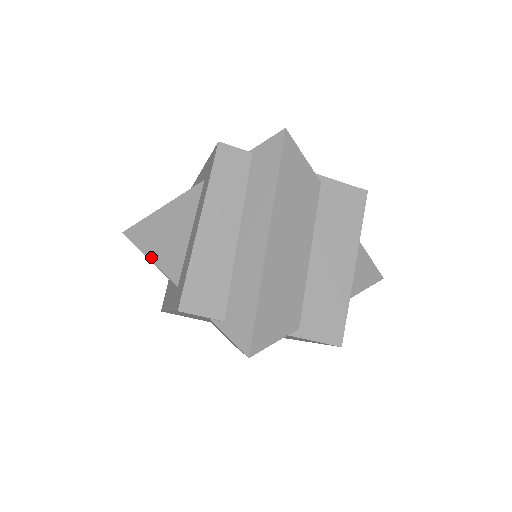
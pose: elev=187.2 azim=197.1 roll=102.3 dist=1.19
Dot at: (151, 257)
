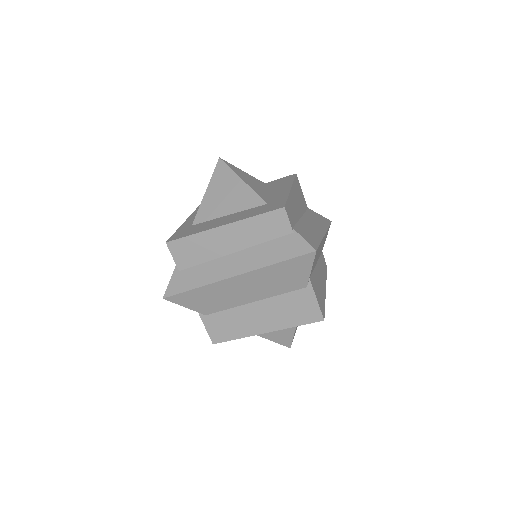
Dot at: (207, 193)
